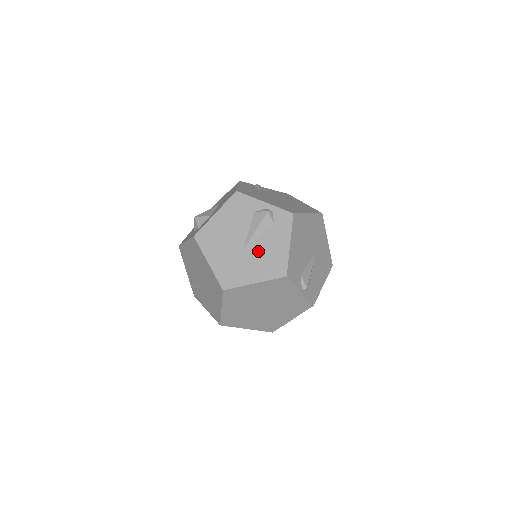
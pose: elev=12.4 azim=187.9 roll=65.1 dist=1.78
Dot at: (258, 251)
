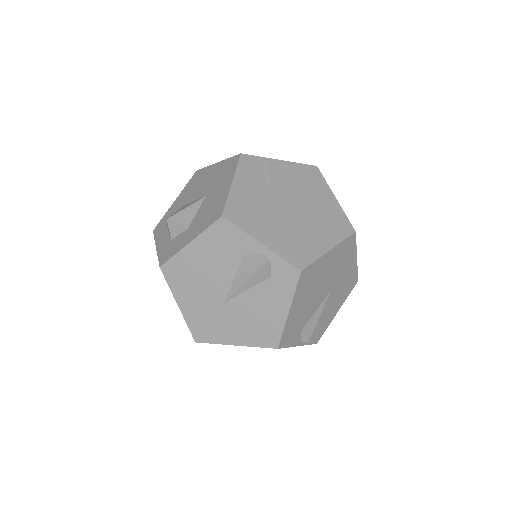
Dot at: (244, 309)
